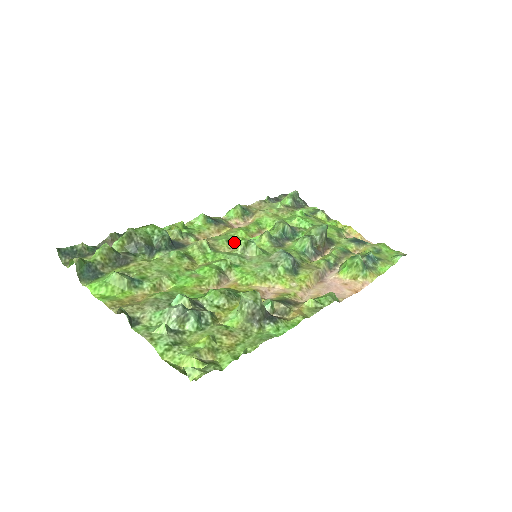
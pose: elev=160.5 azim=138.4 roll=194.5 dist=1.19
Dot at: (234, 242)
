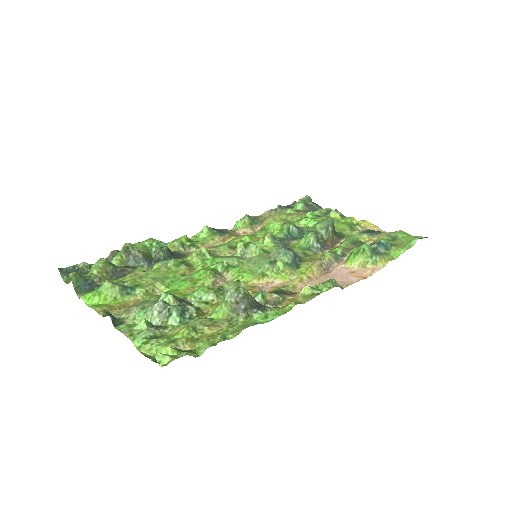
Dot at: (236, 247)
